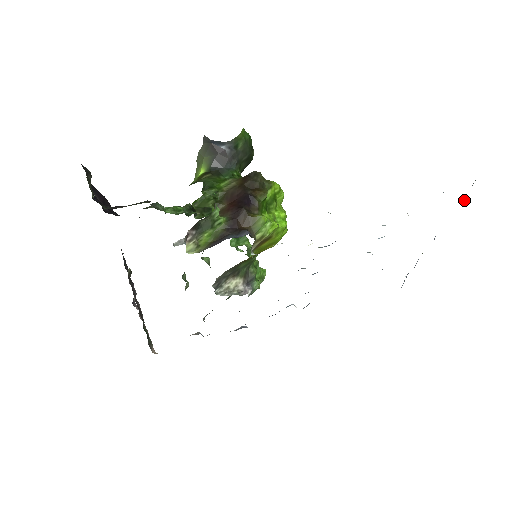
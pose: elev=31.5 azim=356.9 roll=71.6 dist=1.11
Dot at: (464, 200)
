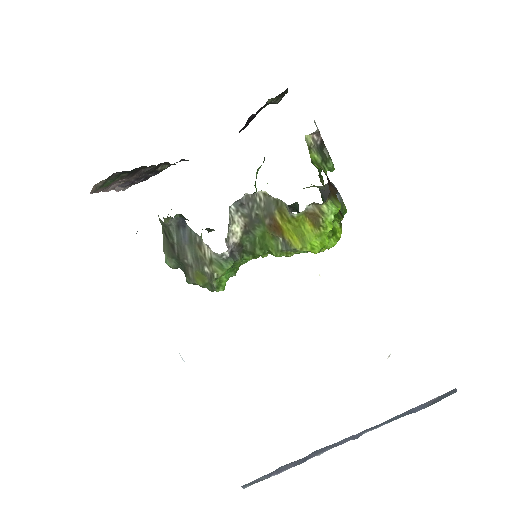
Dot at: (431, 401)
